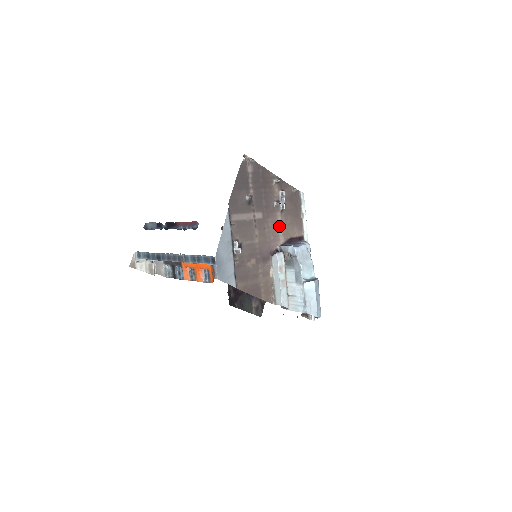
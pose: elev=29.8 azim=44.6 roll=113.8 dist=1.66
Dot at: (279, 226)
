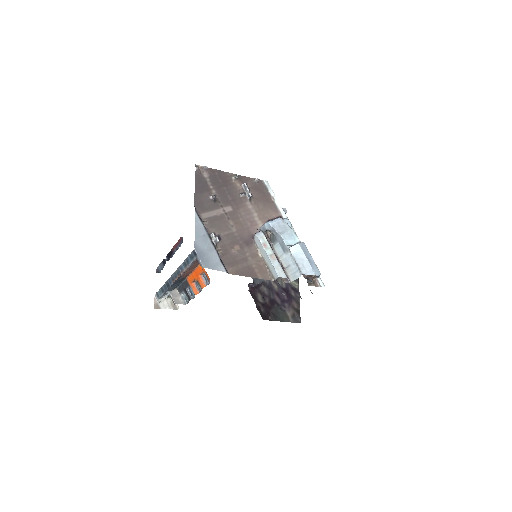
Dot at: (252, 213)
